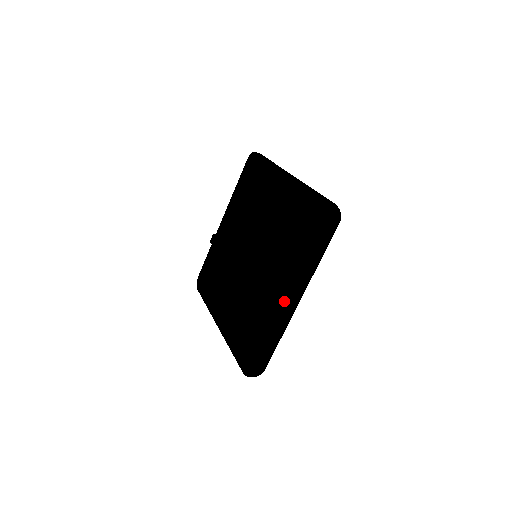
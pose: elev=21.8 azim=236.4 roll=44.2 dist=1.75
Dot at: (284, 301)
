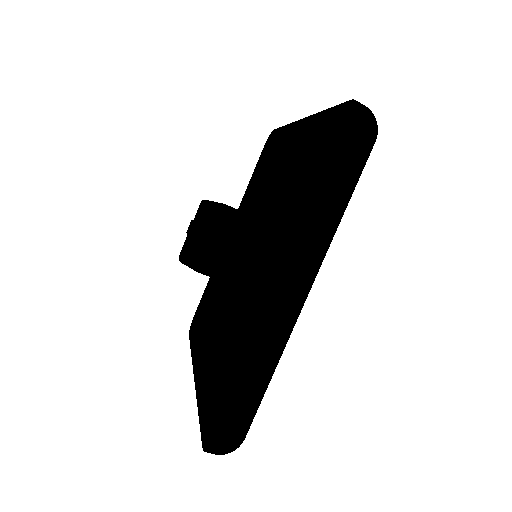
Dot at: (270, 288)
